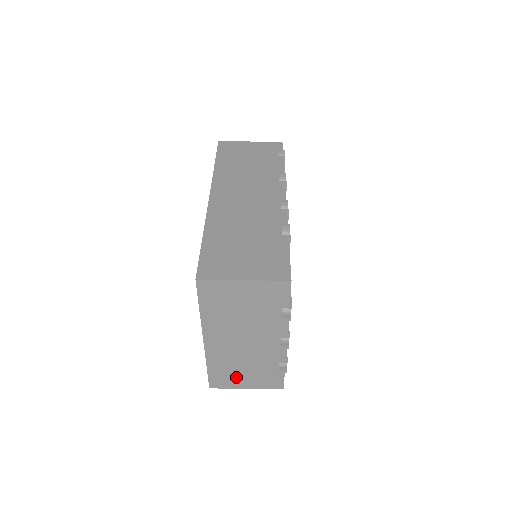
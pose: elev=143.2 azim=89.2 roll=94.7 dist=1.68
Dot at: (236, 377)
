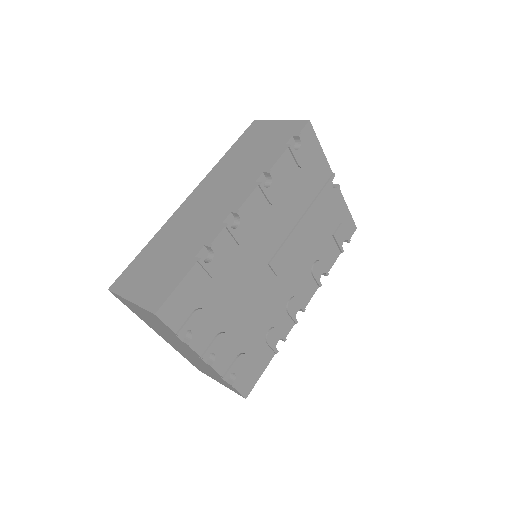
Dot at: (205, 371)
